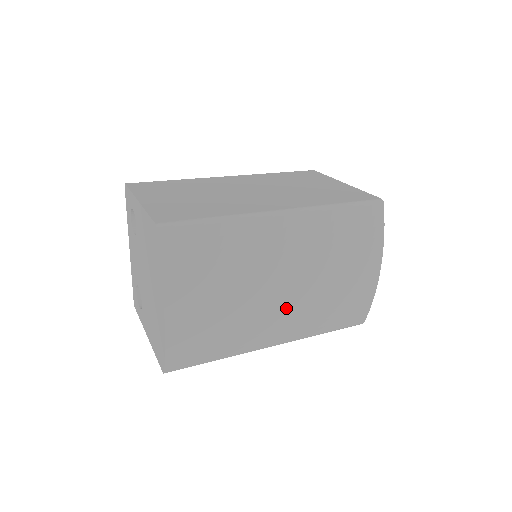
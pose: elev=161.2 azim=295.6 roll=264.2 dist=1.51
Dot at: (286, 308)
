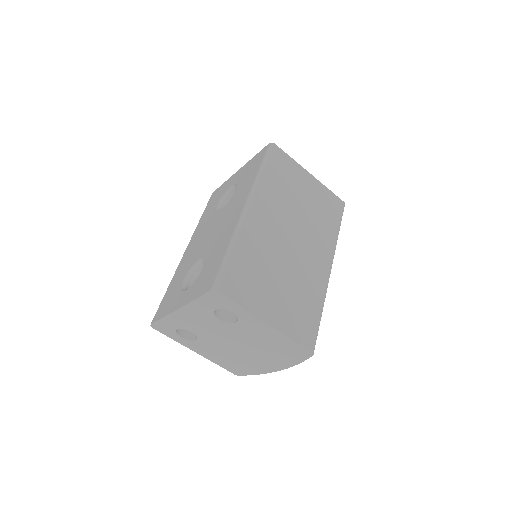
Dot at: occluded
